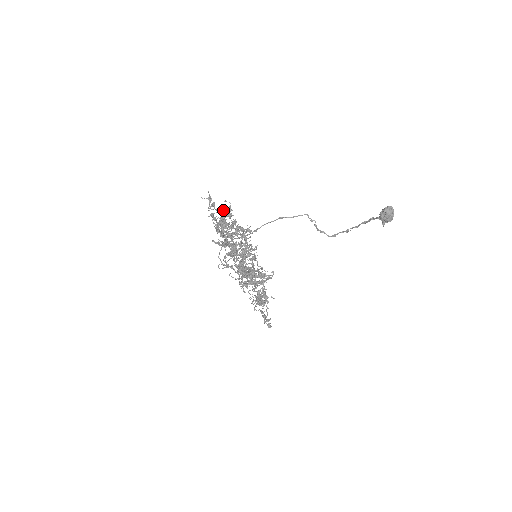
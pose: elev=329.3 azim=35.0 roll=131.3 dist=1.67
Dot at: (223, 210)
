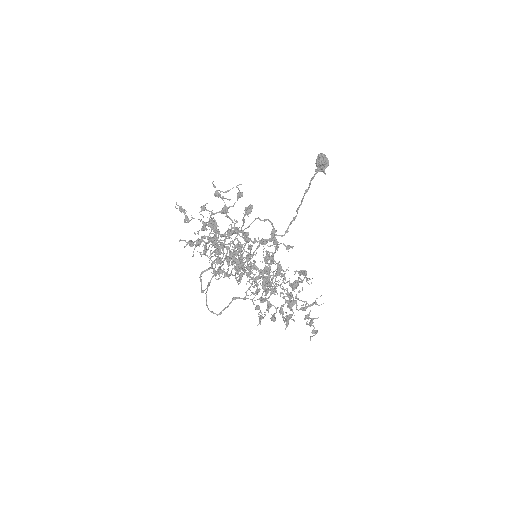
Dot at: (202, 215)
